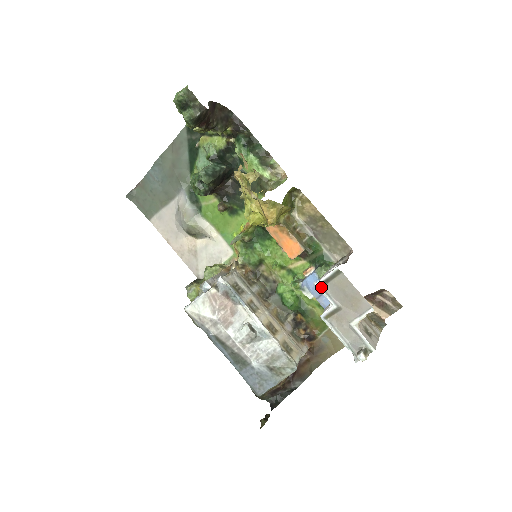
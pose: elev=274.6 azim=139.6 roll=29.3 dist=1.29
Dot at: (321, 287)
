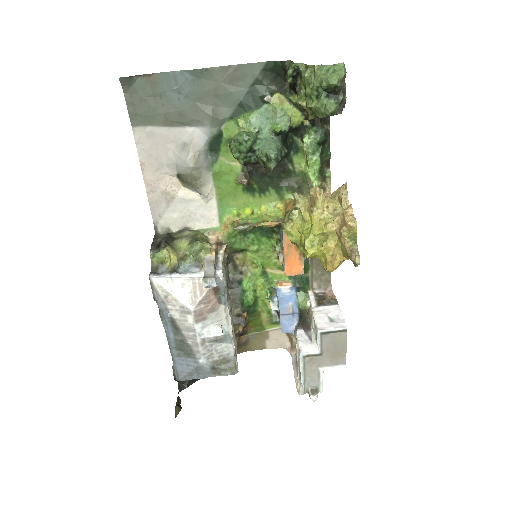
Dot at: (321, 334)
